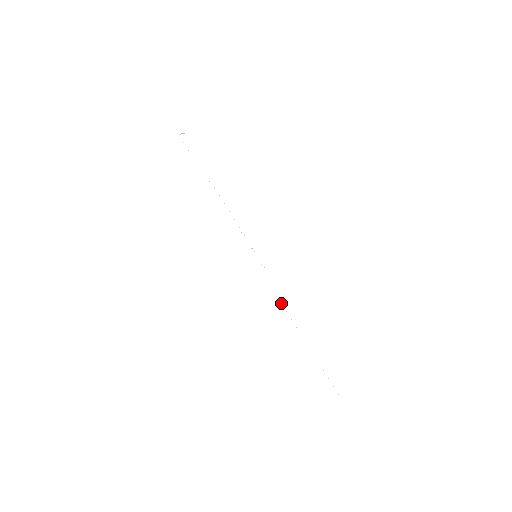
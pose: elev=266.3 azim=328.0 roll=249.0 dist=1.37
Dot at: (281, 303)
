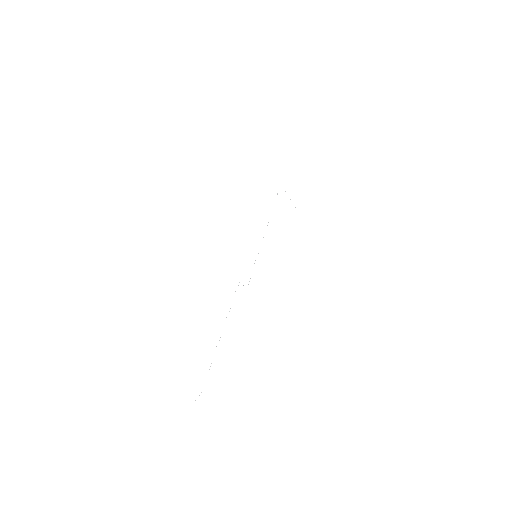
Dot at: occluded
